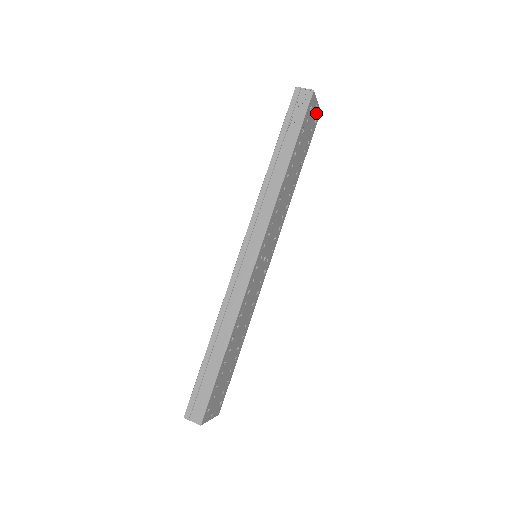
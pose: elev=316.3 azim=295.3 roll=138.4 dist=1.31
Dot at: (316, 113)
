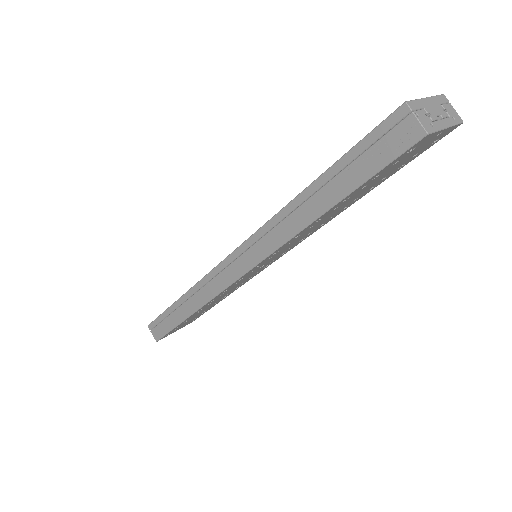
Dot at: (440, 135)
